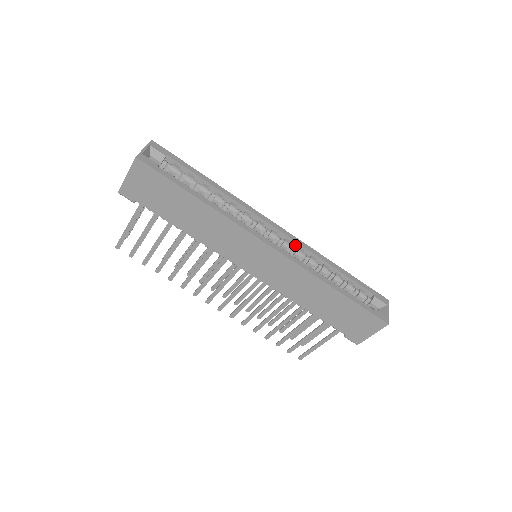
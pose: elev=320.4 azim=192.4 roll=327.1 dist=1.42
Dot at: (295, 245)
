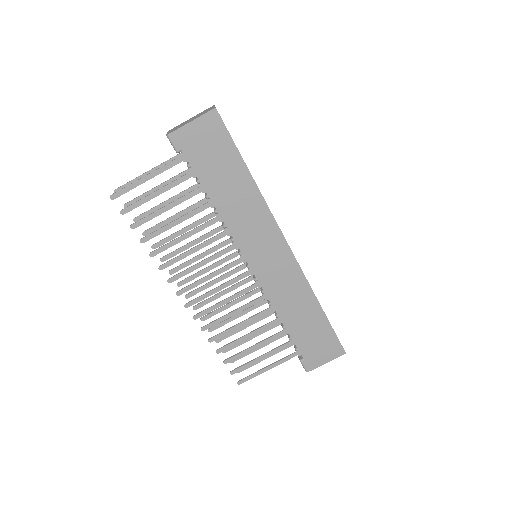
Dot at: occluded
